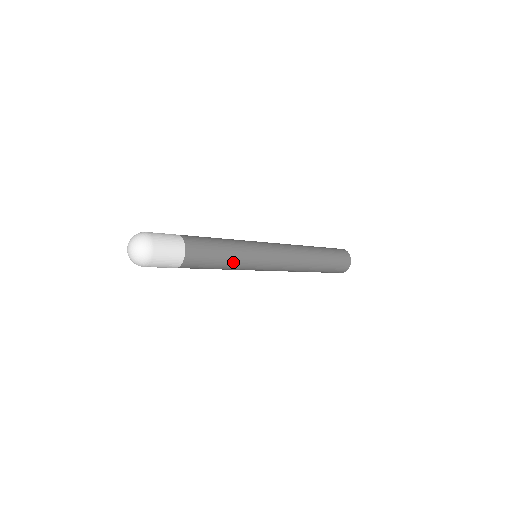
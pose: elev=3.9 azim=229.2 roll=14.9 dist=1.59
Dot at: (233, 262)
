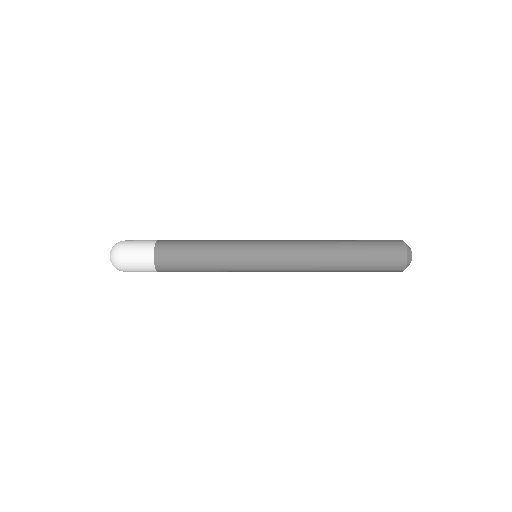
Dot at: (214, 269)
